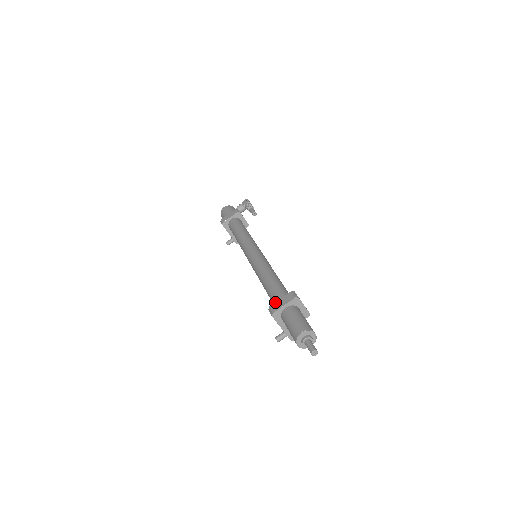
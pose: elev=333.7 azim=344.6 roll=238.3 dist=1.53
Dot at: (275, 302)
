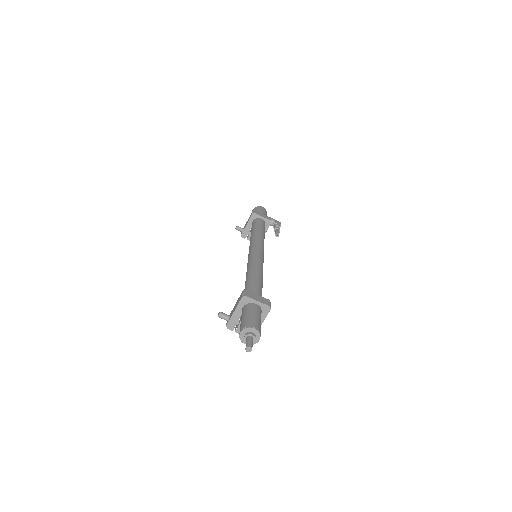
Dot at: occluded
